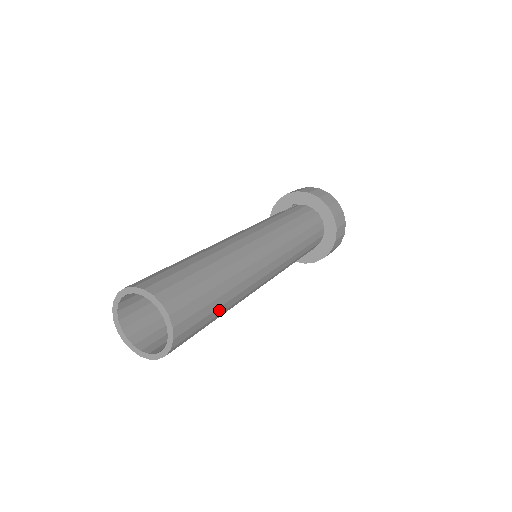
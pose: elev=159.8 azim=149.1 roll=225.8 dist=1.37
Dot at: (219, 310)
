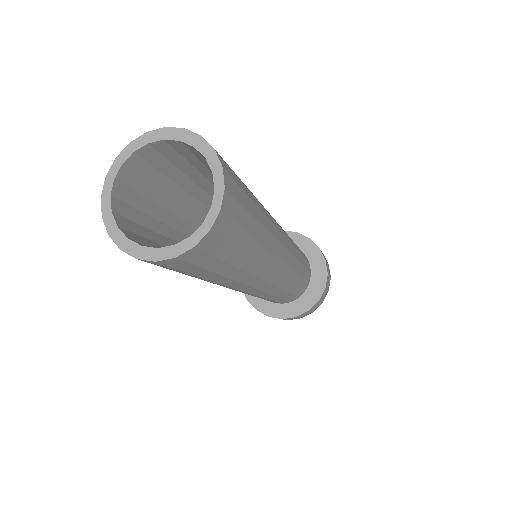
Dot at: (257, 212)
